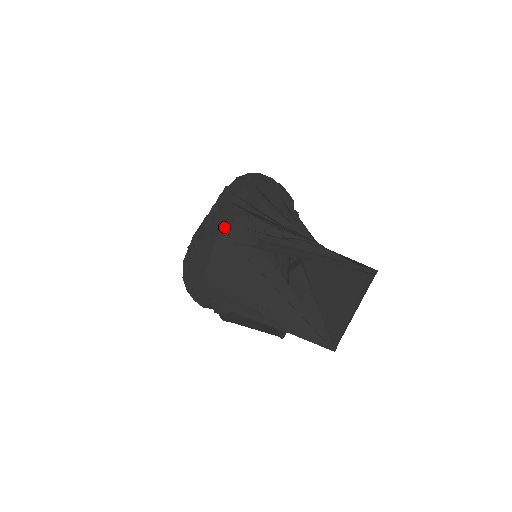
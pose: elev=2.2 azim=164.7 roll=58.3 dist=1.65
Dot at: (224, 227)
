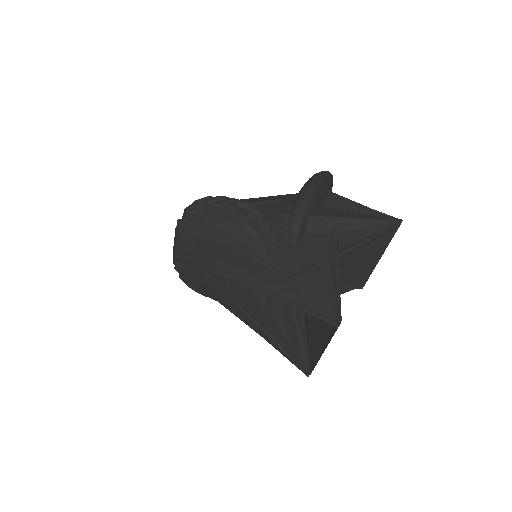
Dot at: (191, 255)
